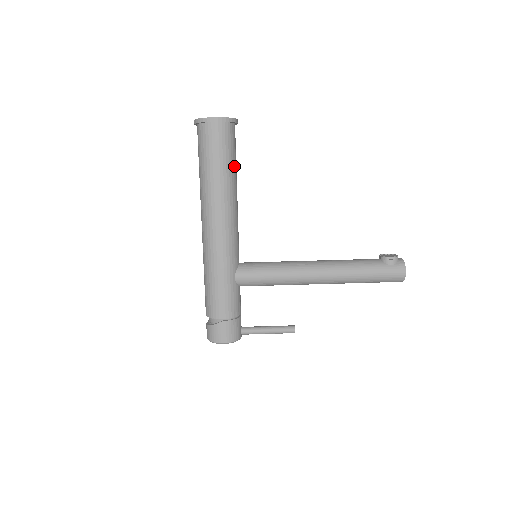
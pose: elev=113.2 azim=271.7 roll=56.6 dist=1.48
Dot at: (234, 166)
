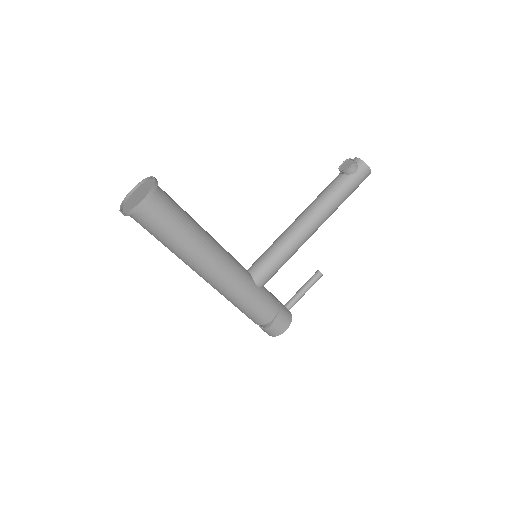
Dot at: (187, 216)
